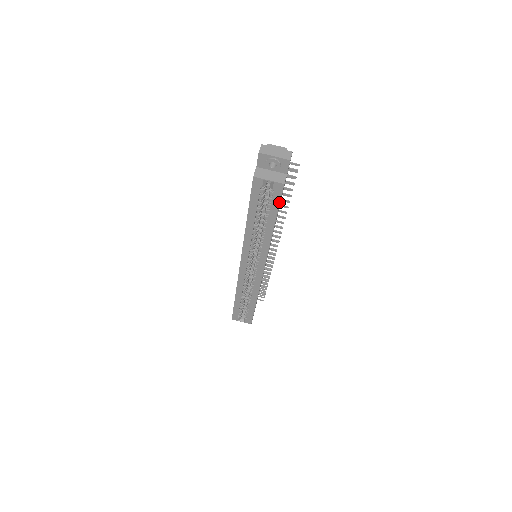
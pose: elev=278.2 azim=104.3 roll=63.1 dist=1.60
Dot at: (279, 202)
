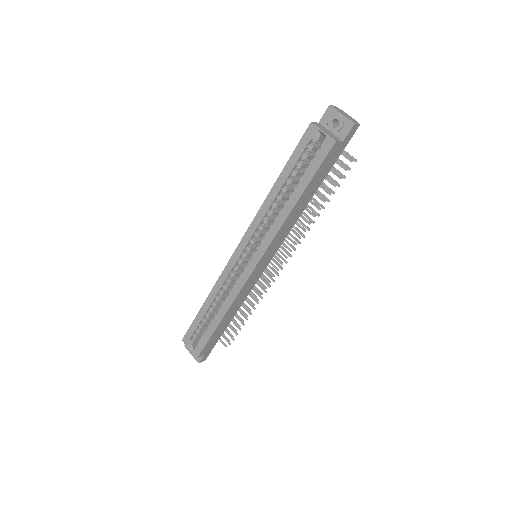
Dot at: (319, 166)
